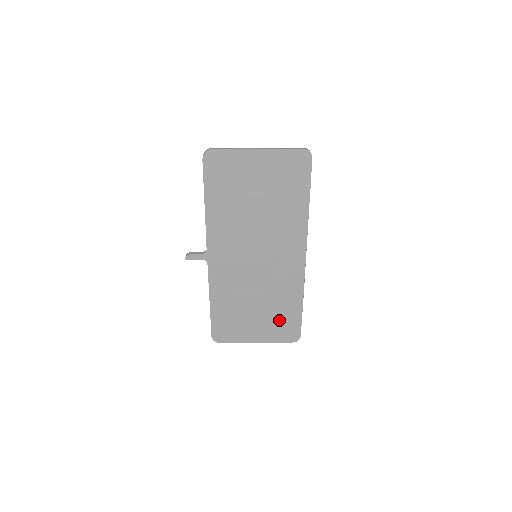
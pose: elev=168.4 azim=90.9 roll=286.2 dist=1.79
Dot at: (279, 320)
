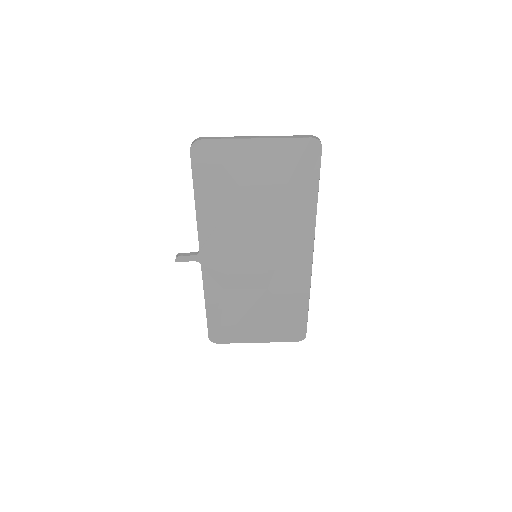
Dot at: (282, 320)
